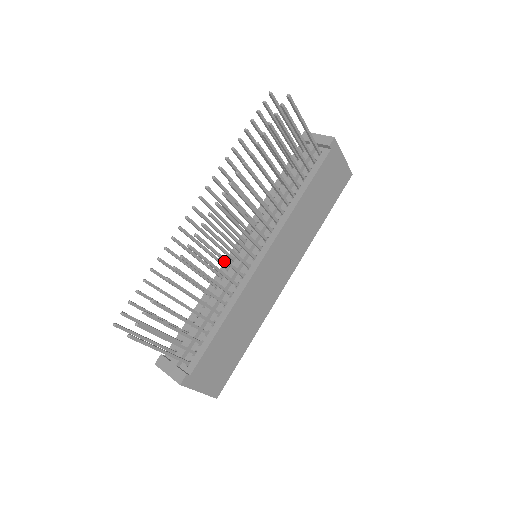
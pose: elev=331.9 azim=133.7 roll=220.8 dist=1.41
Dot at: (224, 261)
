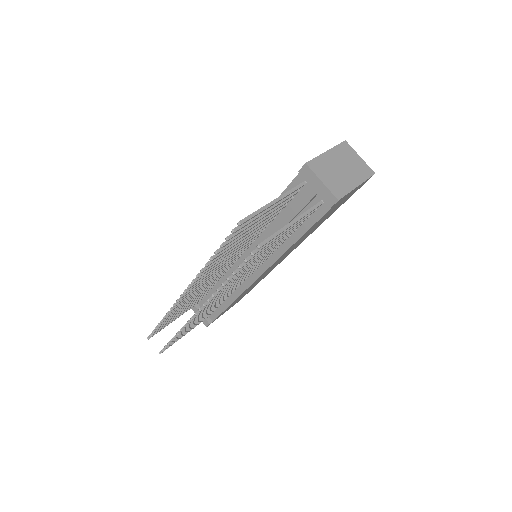
Dot at: occluded
